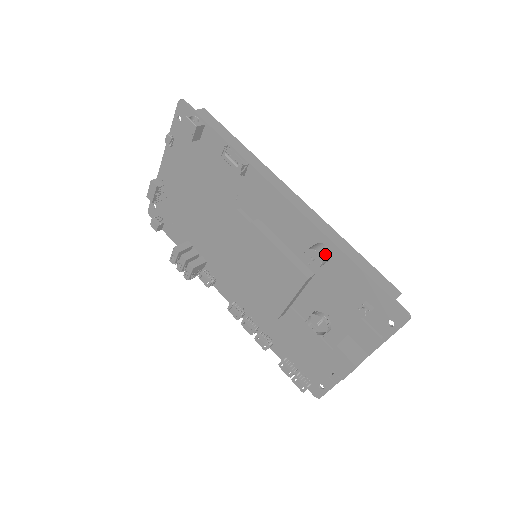
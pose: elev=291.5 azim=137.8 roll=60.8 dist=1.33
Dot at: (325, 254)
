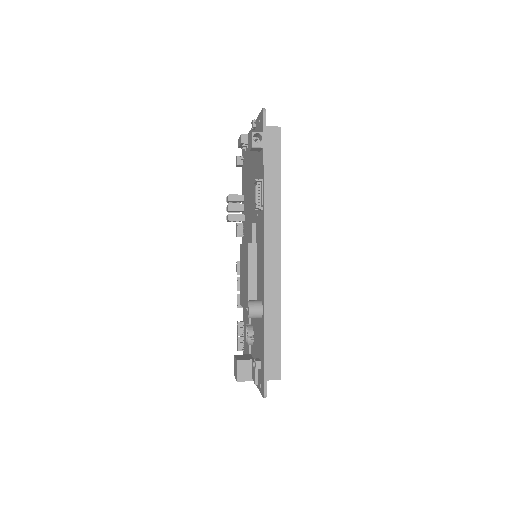
Dot at: (255, 315)
